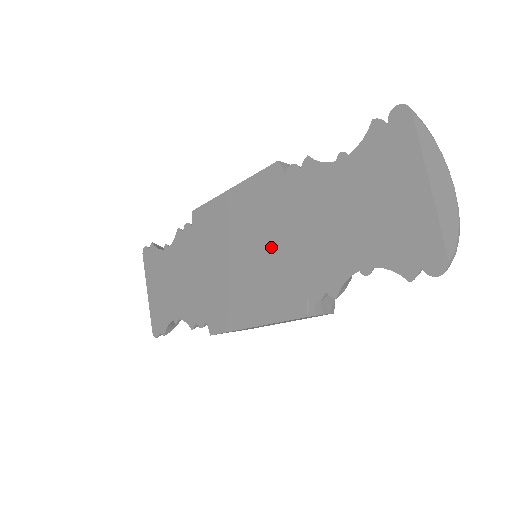
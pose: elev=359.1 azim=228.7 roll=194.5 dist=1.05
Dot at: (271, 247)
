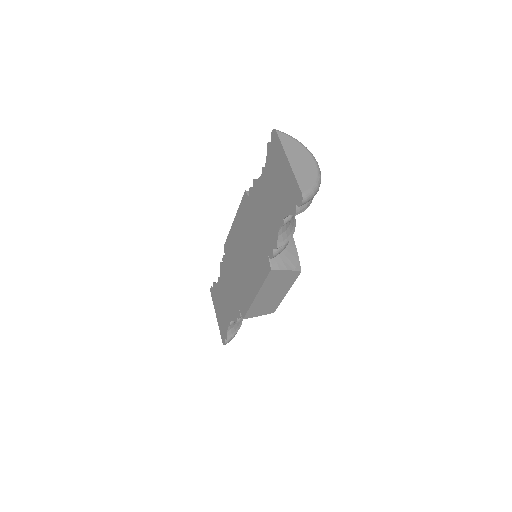
Dot at: (252, 241)
